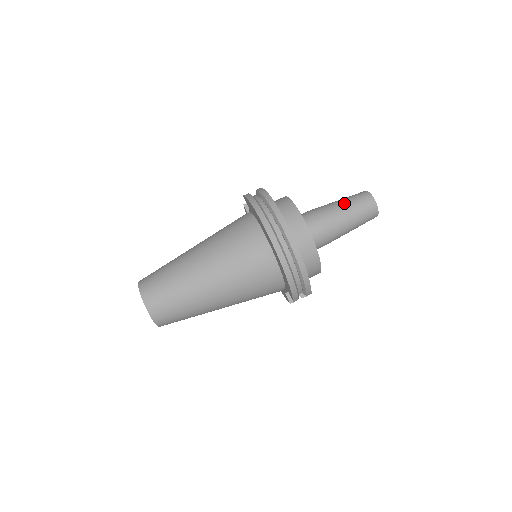
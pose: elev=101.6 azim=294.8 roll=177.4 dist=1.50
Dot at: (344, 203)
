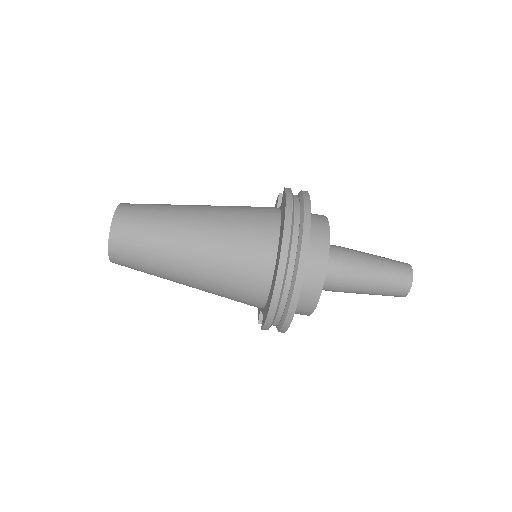
Dot at: (380, 264)
